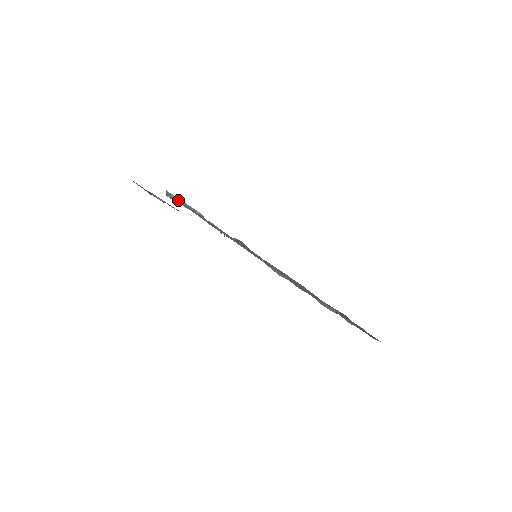
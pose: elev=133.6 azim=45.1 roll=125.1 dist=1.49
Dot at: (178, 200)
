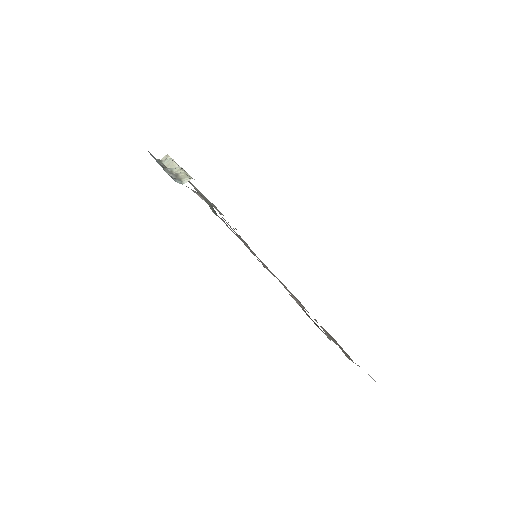
Dot at: occluded
